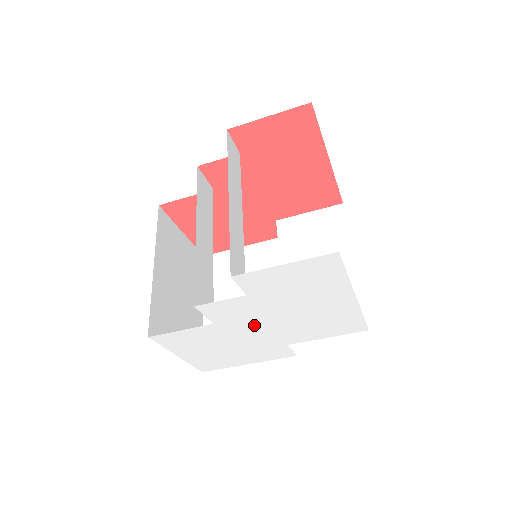
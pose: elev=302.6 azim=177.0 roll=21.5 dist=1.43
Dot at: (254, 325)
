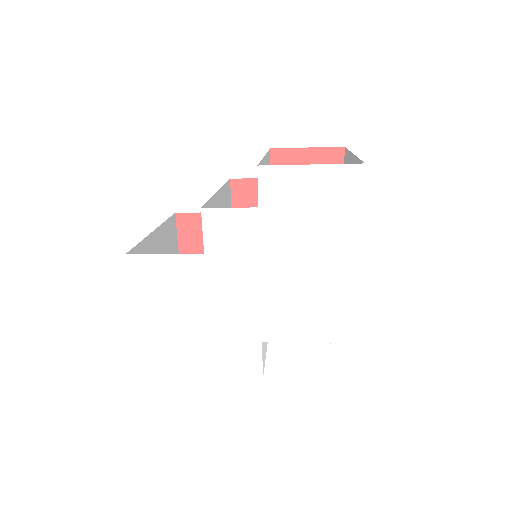
Dot at: (243, 276)
